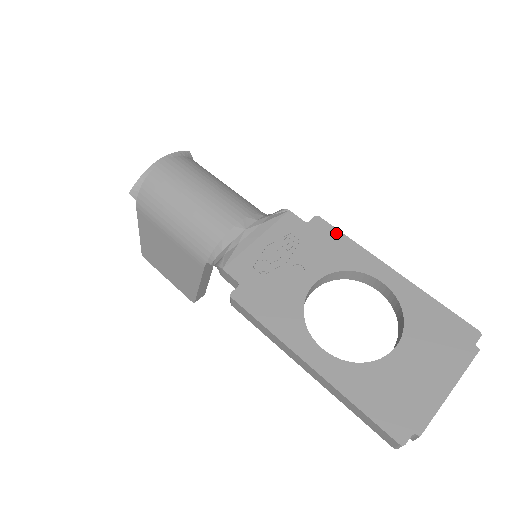
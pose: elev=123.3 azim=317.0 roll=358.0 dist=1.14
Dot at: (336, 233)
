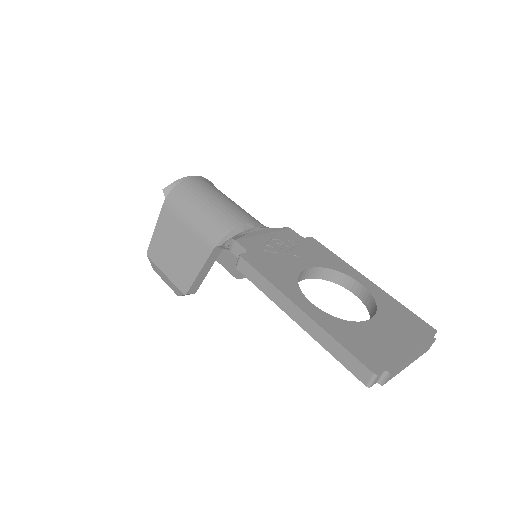
Dot at: (325, 249)
